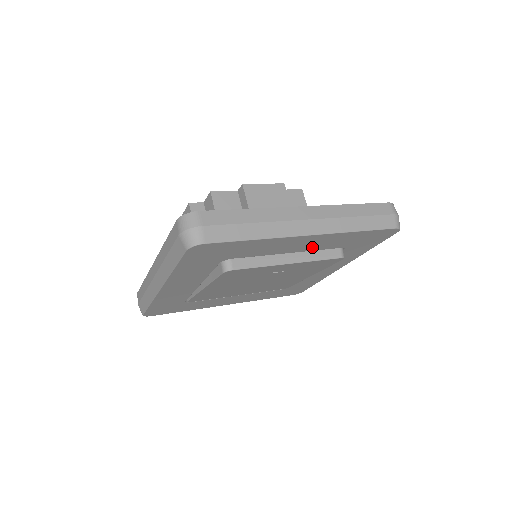
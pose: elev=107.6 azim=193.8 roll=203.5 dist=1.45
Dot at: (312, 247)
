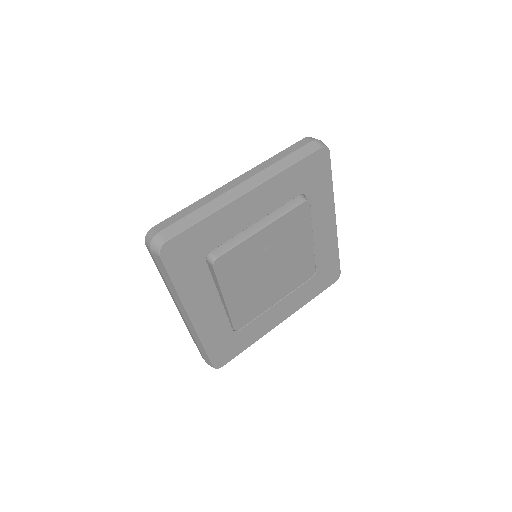
Dot at: (269, 206)
